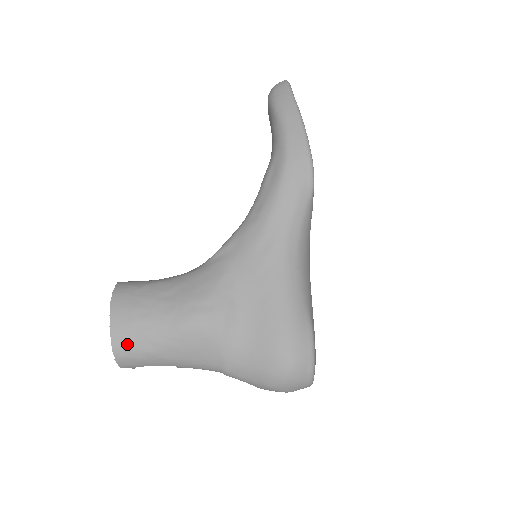
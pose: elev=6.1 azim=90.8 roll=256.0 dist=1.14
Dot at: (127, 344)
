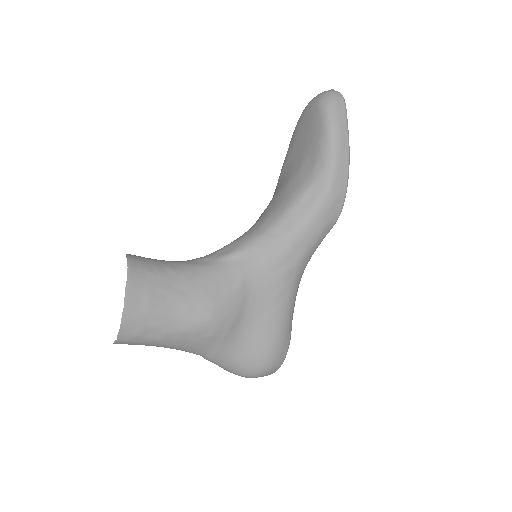
Dot at: (135, 331)
